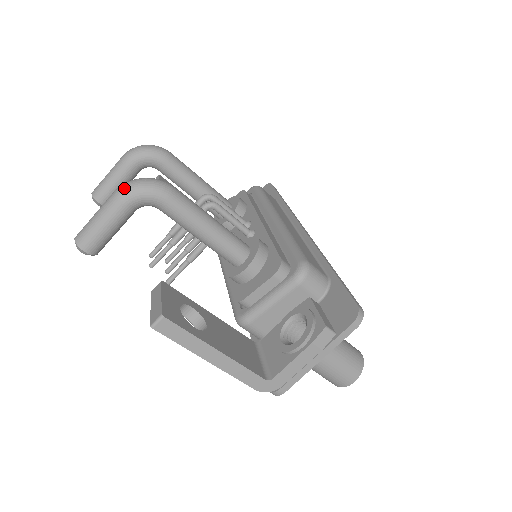
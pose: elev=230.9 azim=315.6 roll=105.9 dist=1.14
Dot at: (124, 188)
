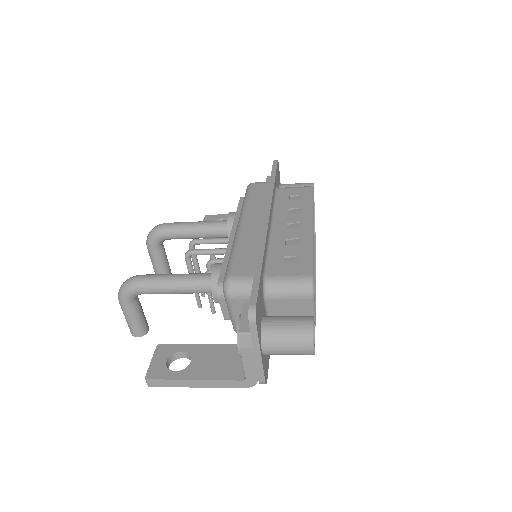
Dot at: (118, 297)
